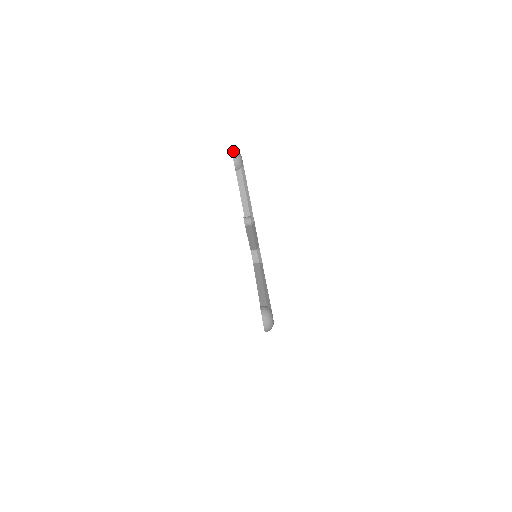
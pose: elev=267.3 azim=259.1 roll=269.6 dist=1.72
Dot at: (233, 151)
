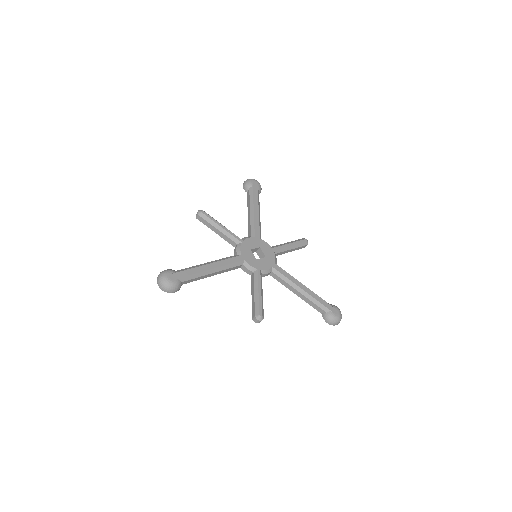
Dot at: (161, 289)
